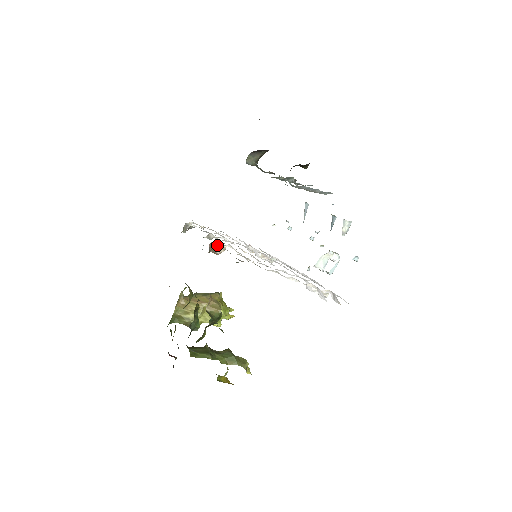
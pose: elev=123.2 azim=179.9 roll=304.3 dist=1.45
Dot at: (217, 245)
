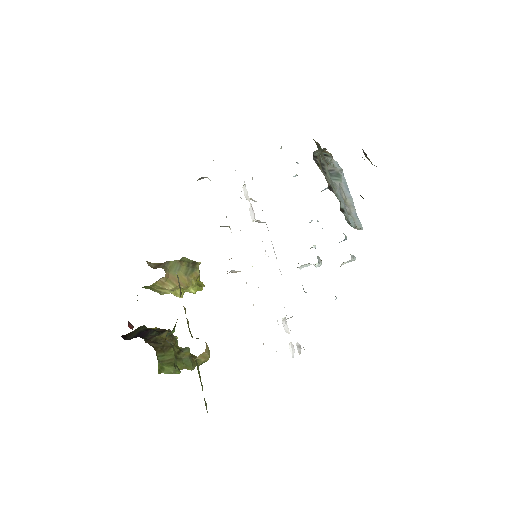
Dot at: (233, 270)
